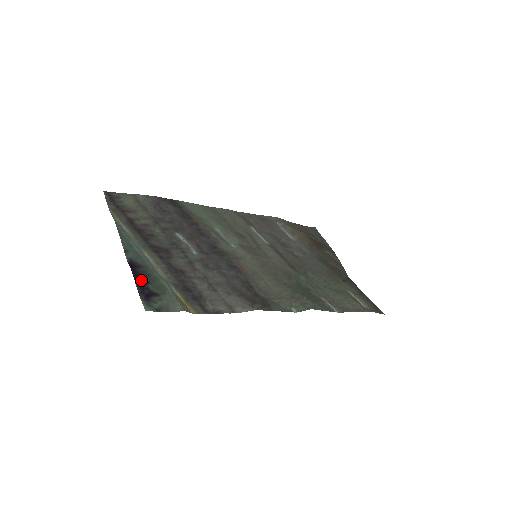
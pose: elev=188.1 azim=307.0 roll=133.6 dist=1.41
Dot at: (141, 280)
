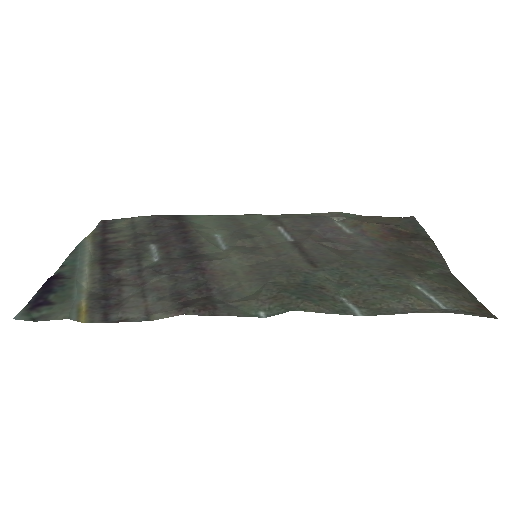
Dot at: (47, 290)
